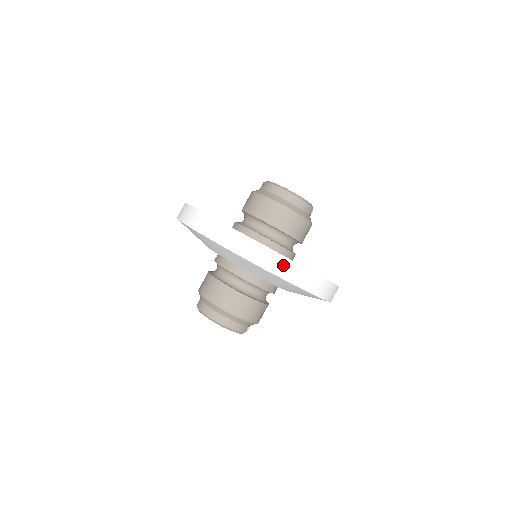
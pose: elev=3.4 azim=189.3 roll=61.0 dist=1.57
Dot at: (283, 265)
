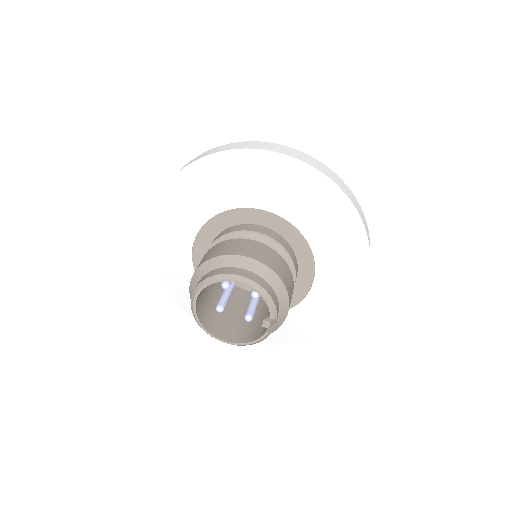
Dot at: (333, 176)
